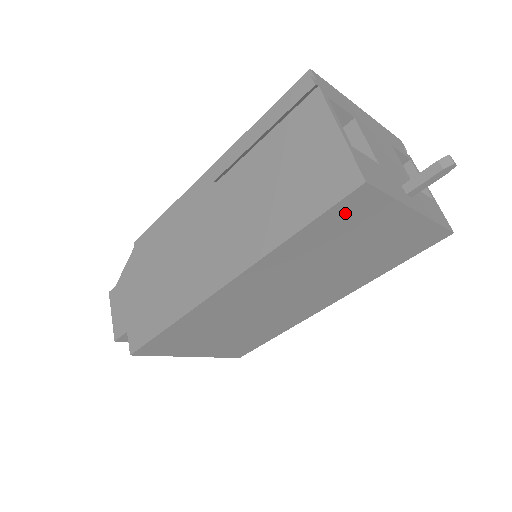
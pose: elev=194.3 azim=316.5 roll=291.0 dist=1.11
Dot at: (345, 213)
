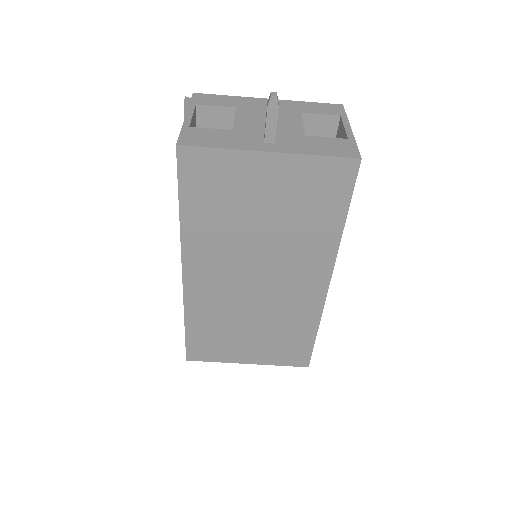
Dot at: (197, 177)
